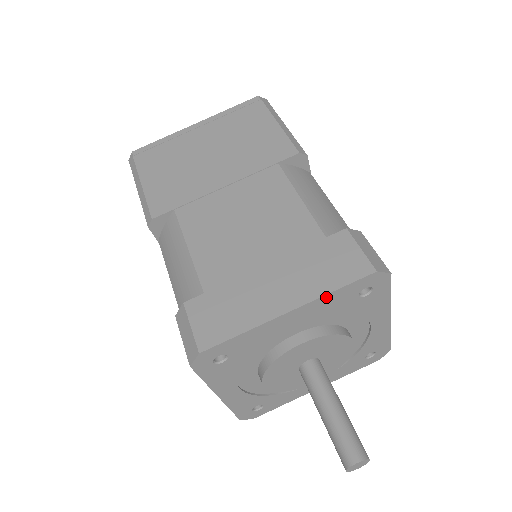
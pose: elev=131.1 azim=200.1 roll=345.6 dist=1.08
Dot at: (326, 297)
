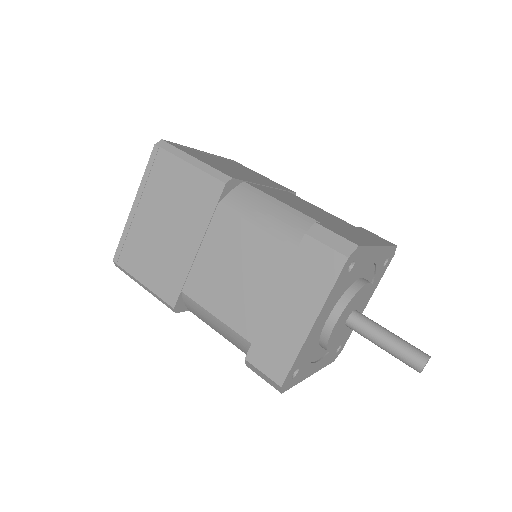
Dot at: (329, 297)
